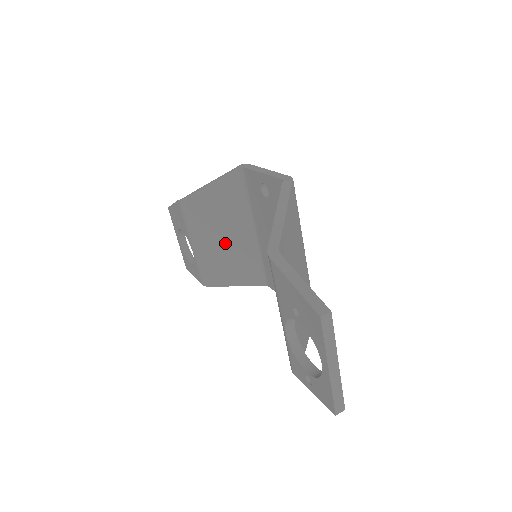
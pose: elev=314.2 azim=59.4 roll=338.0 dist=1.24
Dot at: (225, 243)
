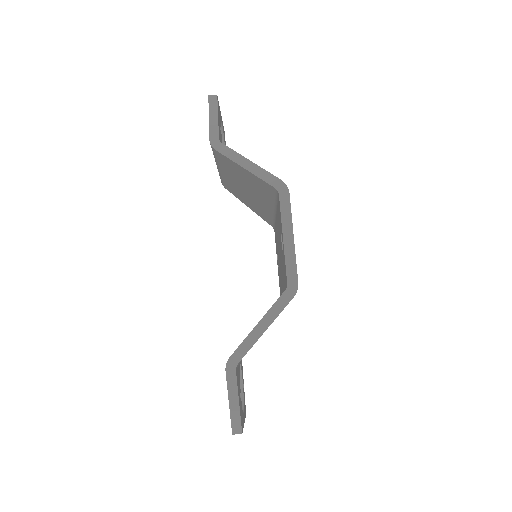
Dot at: (246, 192)
